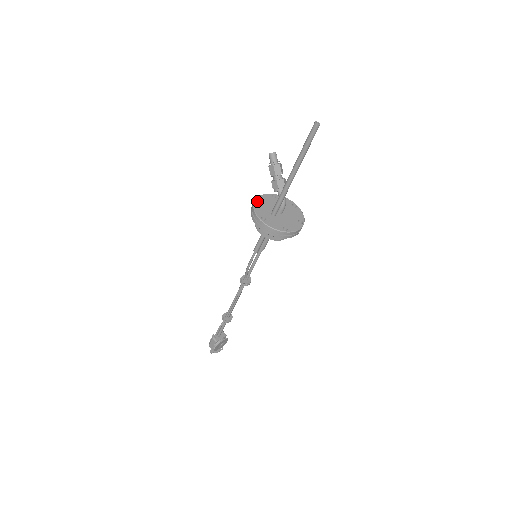
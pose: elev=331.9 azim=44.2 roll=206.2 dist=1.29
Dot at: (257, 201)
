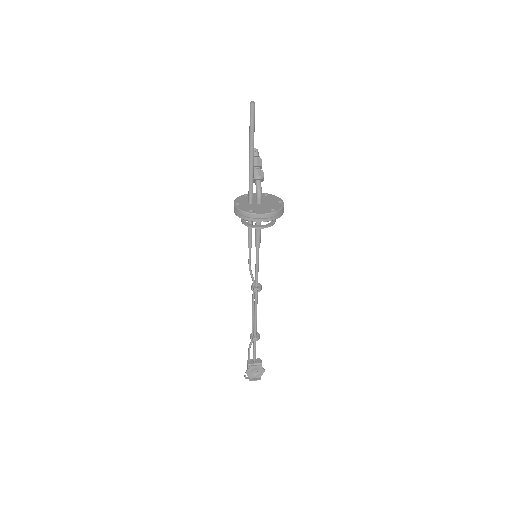
Dot at: (247, 196)
